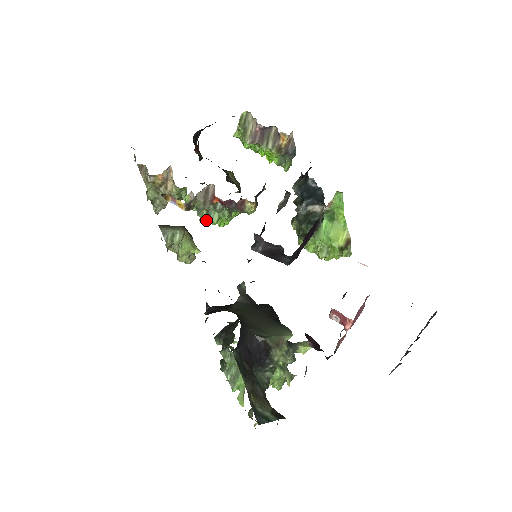
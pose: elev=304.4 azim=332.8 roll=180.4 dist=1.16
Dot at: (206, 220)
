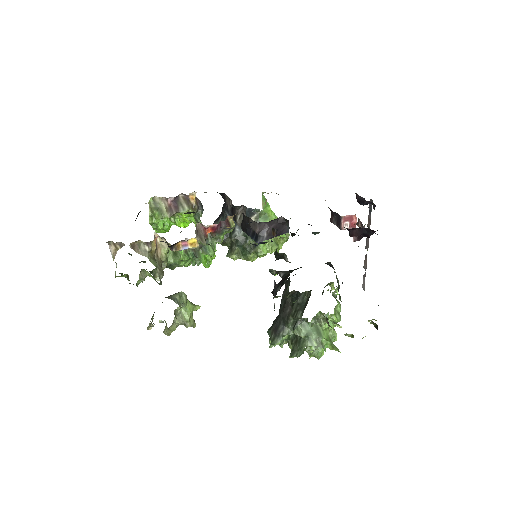
Dot at: (204, 259)
